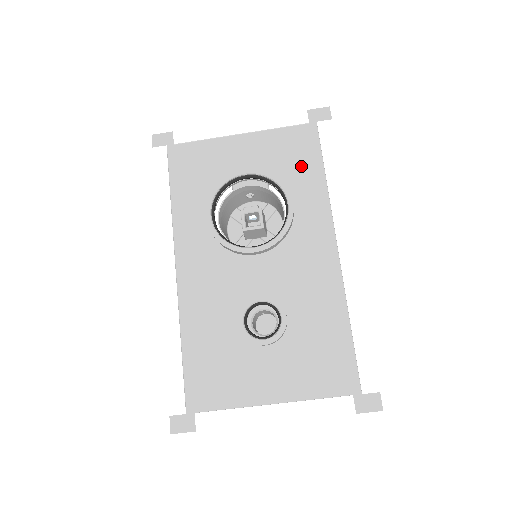
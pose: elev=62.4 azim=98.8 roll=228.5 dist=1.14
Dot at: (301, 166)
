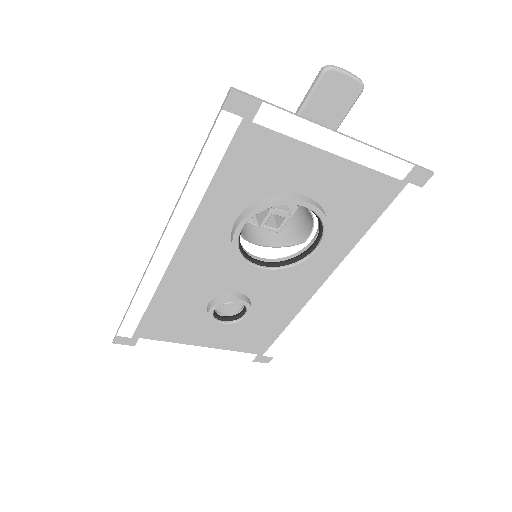
Dot at: (357, 215)
